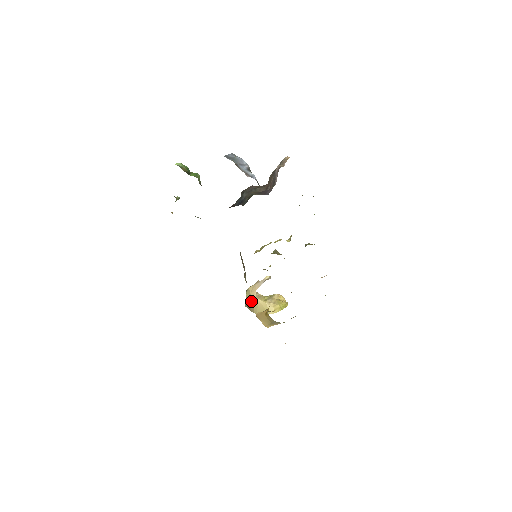
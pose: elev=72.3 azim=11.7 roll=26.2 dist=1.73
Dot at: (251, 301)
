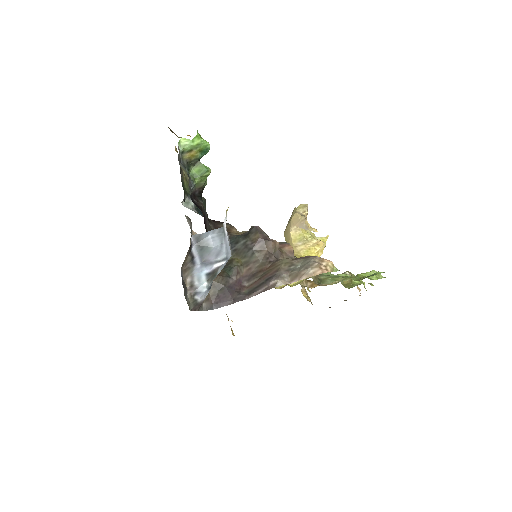
Dot at: (289, 223)
